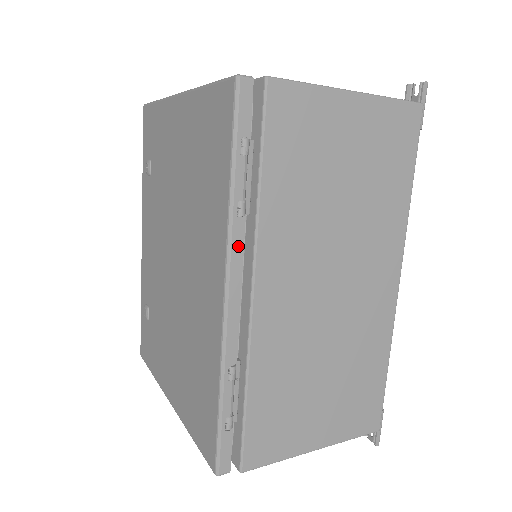
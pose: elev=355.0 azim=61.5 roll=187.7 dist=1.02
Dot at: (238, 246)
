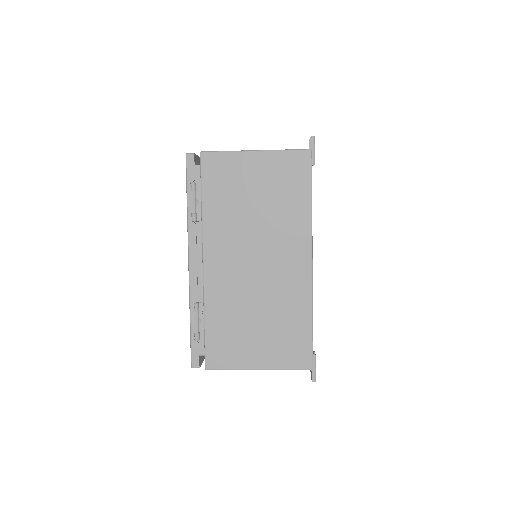
Dot at: (193, 237)
